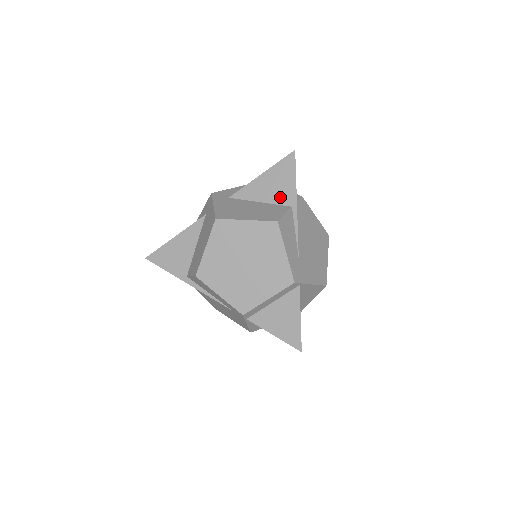
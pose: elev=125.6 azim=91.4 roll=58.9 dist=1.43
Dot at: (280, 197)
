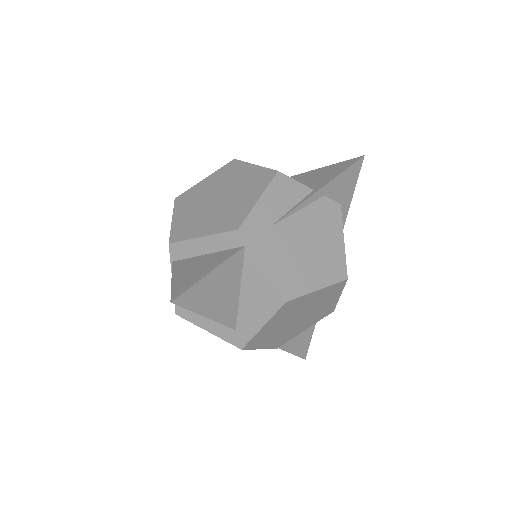
Dot at: (313, 183)
